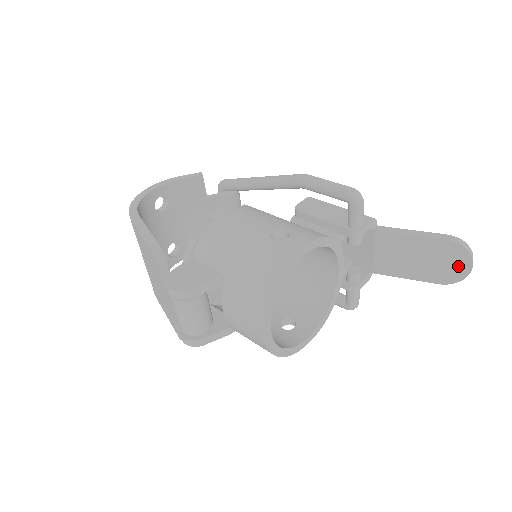
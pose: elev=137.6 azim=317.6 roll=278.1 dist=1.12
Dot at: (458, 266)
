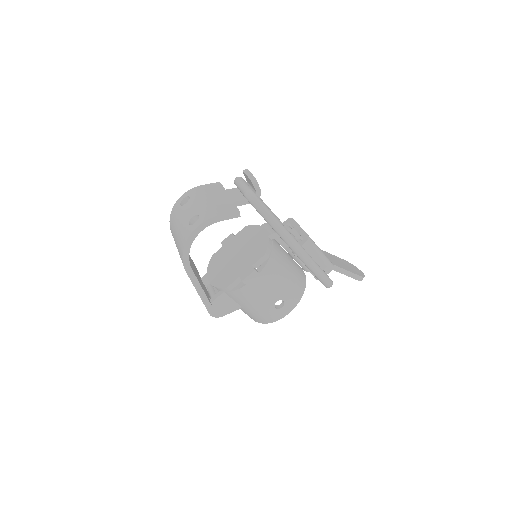
Dot at: occluded
